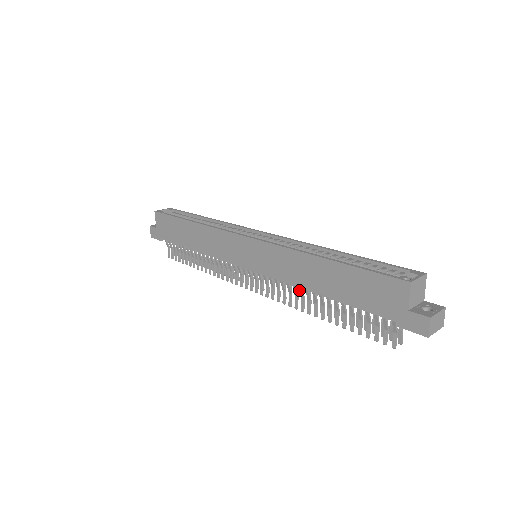
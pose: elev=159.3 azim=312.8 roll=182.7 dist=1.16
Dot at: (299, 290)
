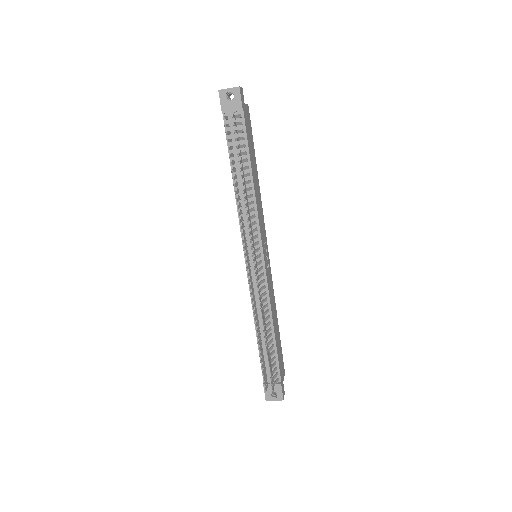
Dot at: occluded
